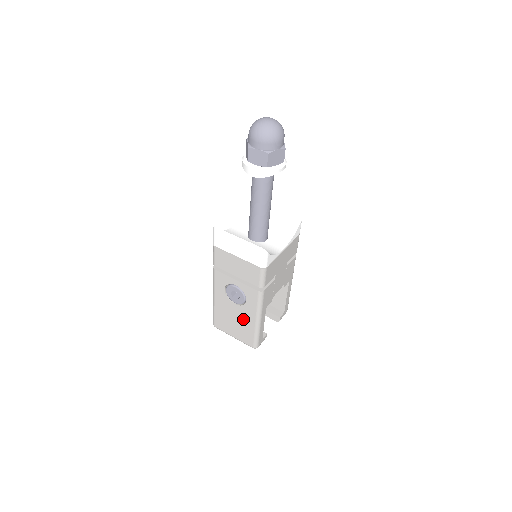
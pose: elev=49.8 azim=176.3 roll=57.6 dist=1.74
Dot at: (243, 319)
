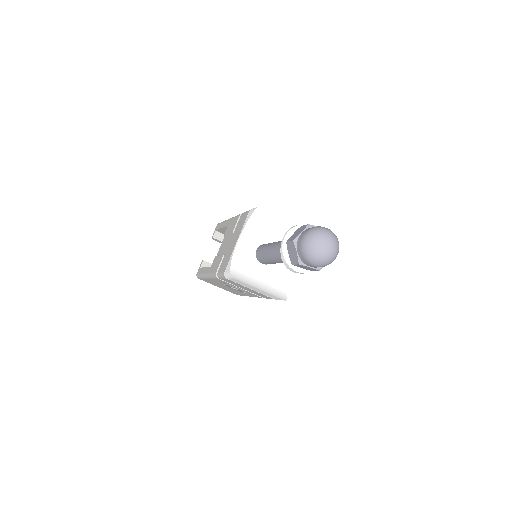
Dot at: (235, 291)
